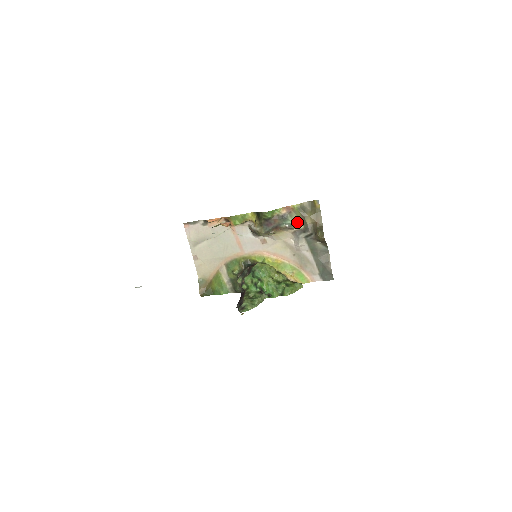
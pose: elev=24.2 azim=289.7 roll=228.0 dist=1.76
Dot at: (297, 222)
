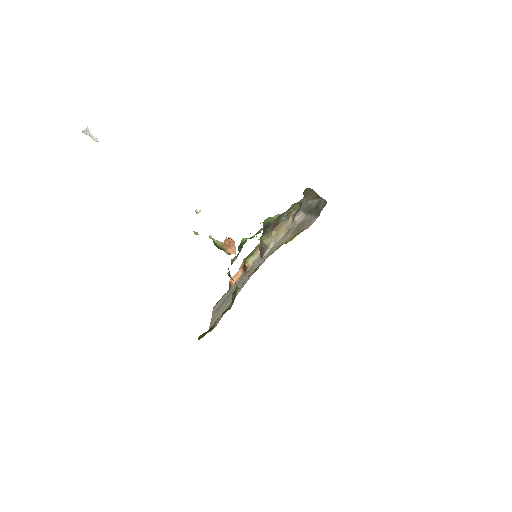
Dot at: (294, 211)
